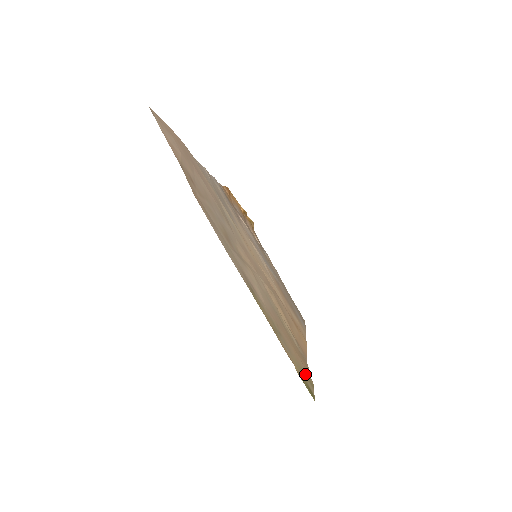
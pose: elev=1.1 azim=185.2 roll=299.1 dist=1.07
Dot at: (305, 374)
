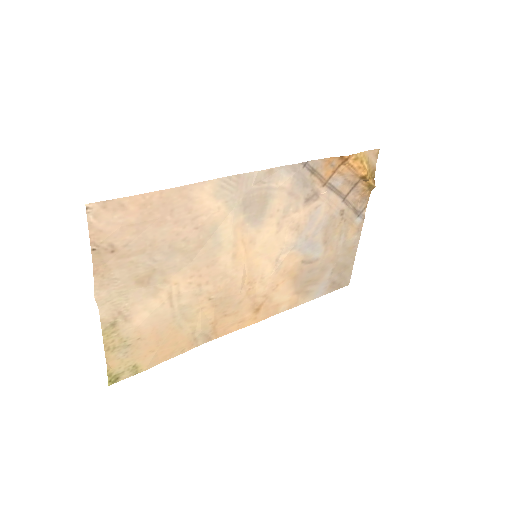
Dot at: (135, 367)
